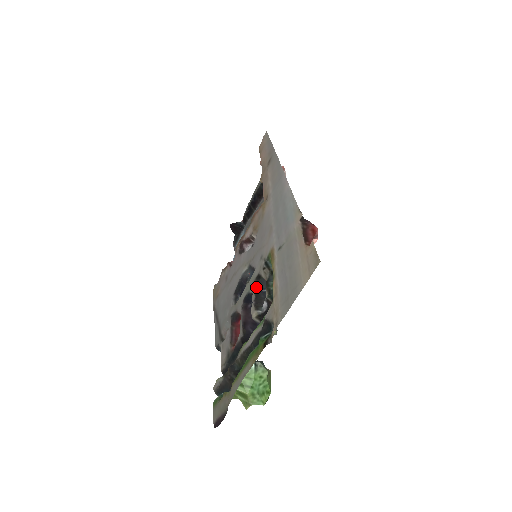
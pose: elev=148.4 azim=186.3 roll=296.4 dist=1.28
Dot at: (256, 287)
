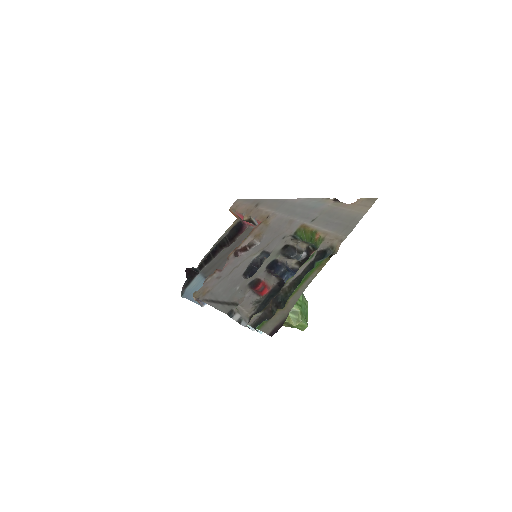
Dot at: (284, 253)
